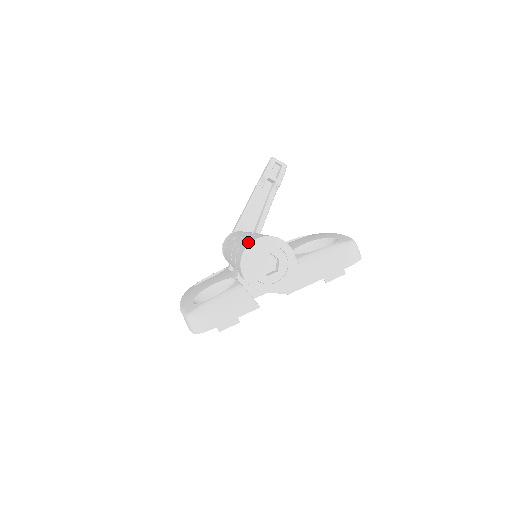
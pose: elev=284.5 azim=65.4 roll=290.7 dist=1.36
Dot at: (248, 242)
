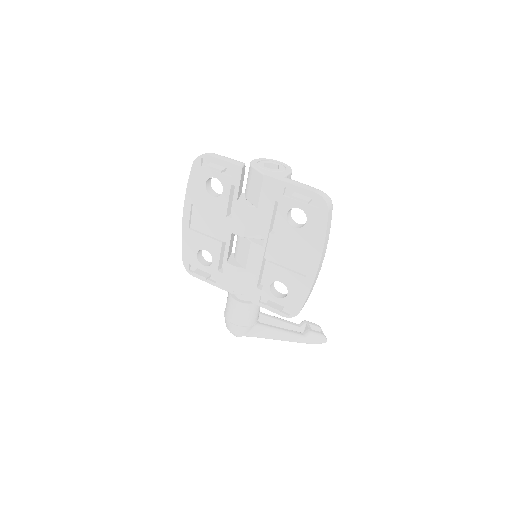
Dot at: occluded
